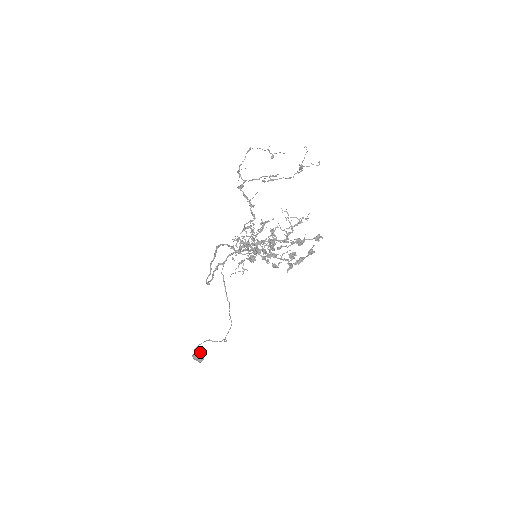
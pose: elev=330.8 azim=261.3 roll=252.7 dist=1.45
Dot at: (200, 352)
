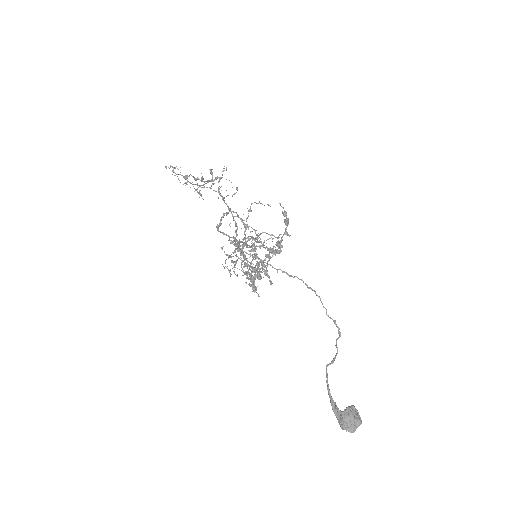
Dot at: occluded
